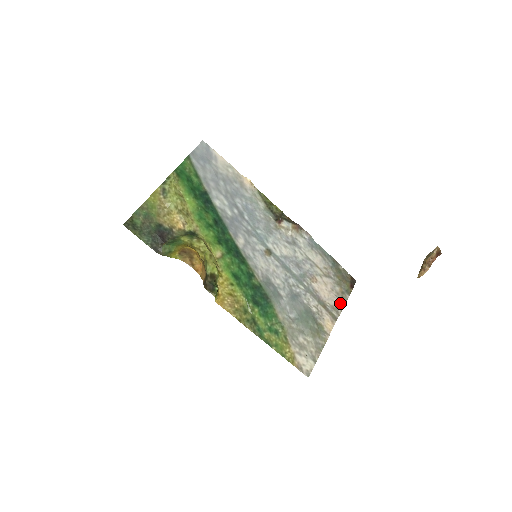
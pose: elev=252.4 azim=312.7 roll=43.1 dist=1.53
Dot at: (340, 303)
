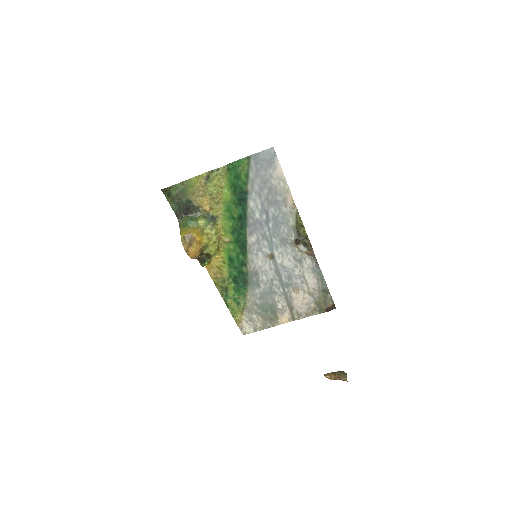
Dot at: (307, 314)
